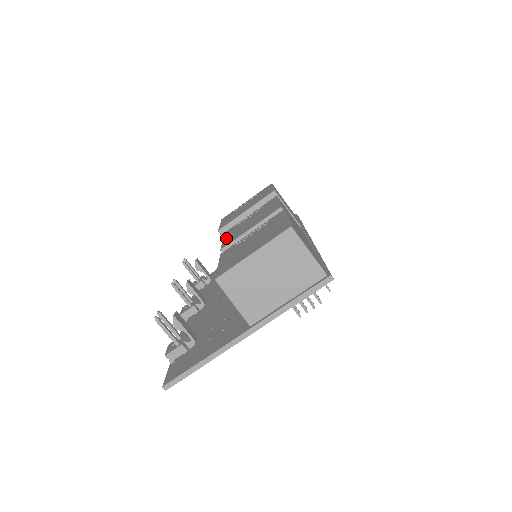
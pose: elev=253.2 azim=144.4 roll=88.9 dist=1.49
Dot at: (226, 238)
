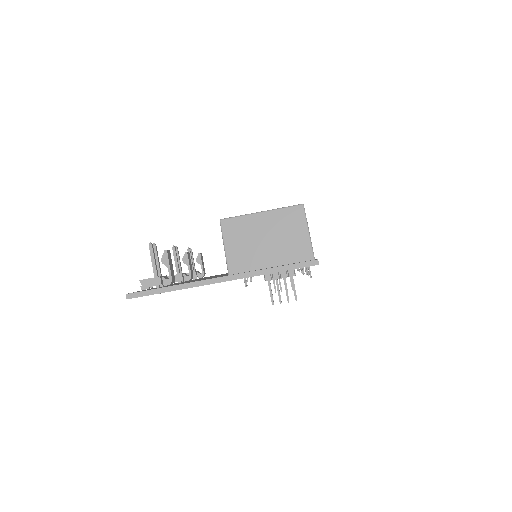
Dot at: occluded
